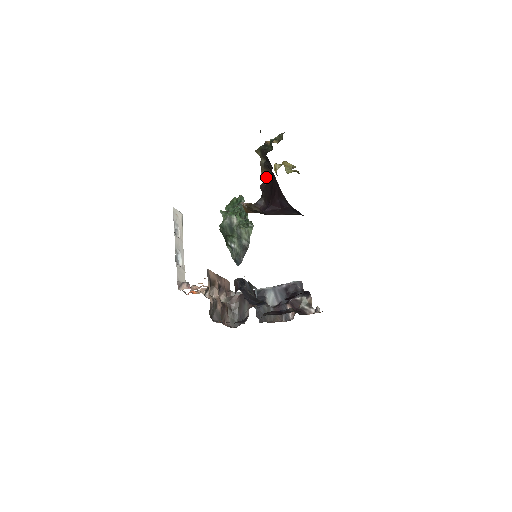
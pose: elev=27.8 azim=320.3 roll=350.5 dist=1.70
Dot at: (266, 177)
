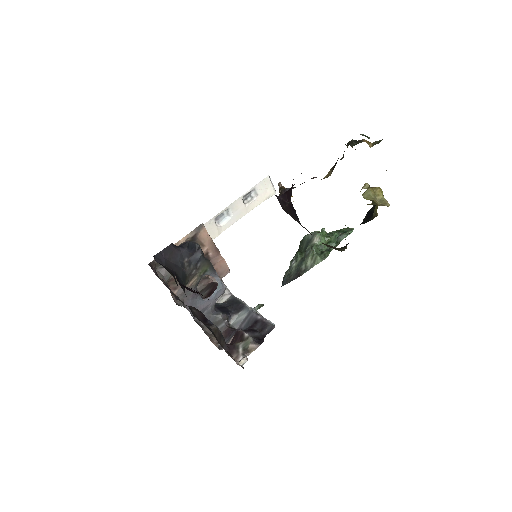
Dot at: (327, 176)
